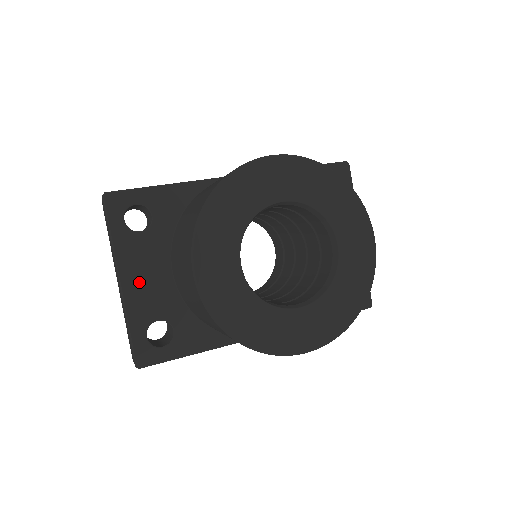
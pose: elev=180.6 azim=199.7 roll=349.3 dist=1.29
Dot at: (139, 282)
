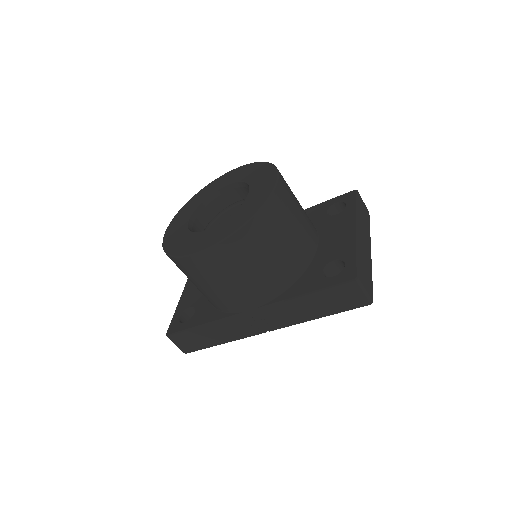
Dot at: (192, 288)
